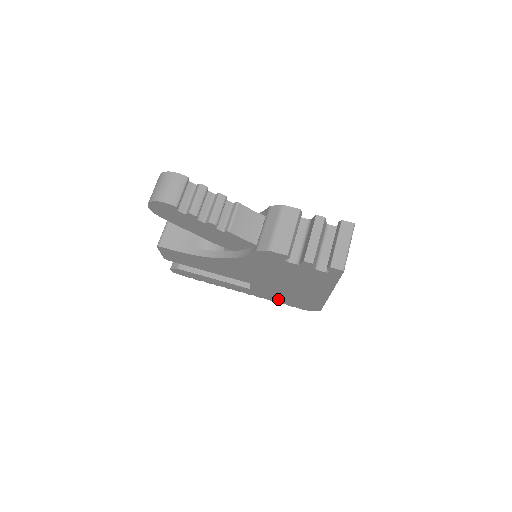
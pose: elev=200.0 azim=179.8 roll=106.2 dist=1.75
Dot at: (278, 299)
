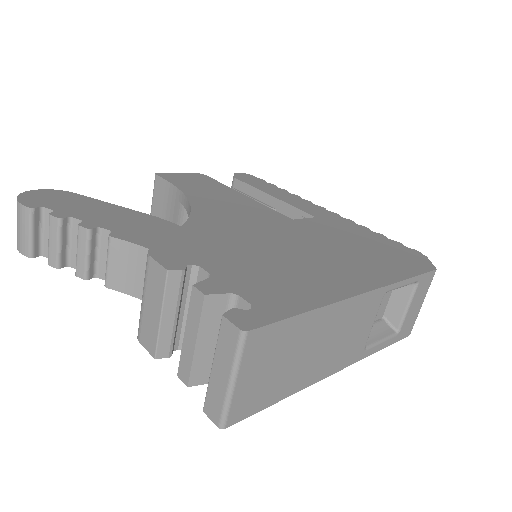
Dot at: occluded
